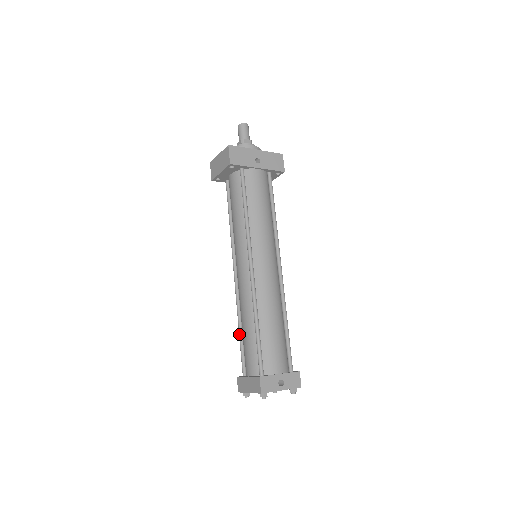
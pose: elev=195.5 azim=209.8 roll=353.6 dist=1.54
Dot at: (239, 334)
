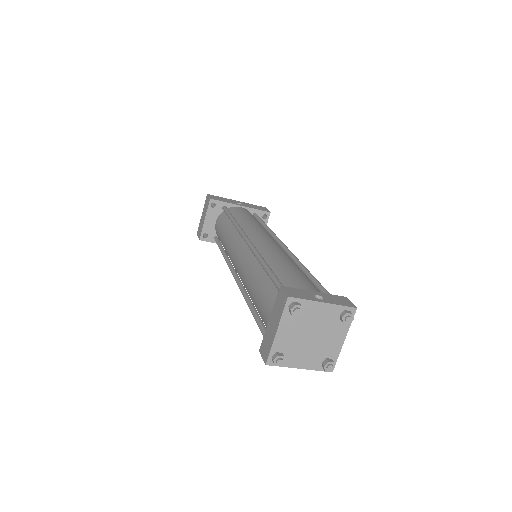
Dot at: (251, 312)
